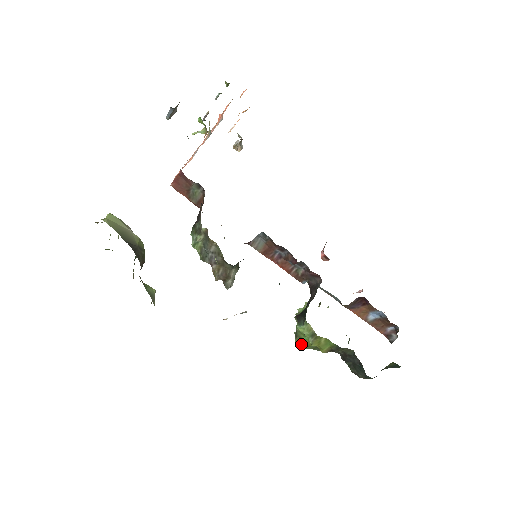
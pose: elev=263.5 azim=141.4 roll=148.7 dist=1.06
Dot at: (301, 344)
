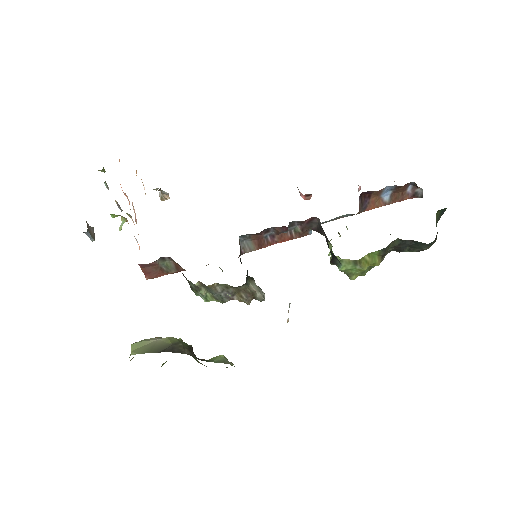
Dot at: occluded
